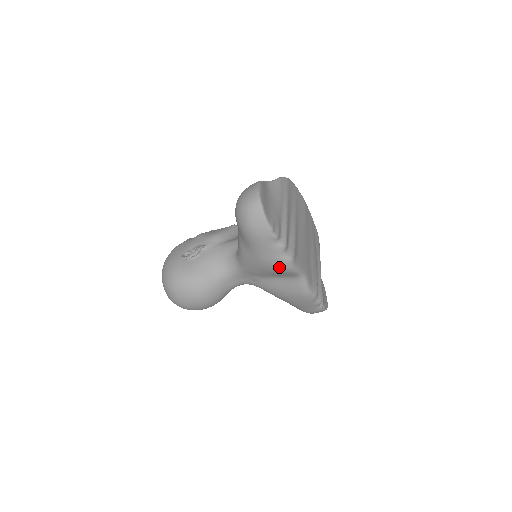
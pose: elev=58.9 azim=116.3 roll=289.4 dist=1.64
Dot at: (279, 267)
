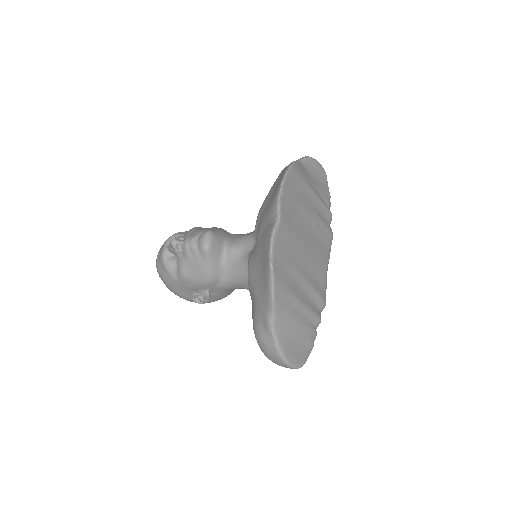
Dot at: occluded
